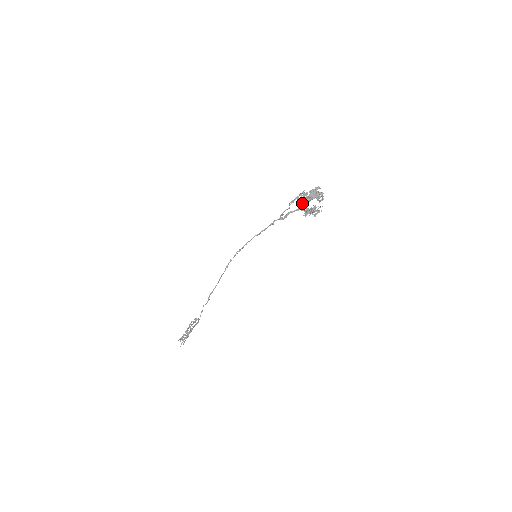
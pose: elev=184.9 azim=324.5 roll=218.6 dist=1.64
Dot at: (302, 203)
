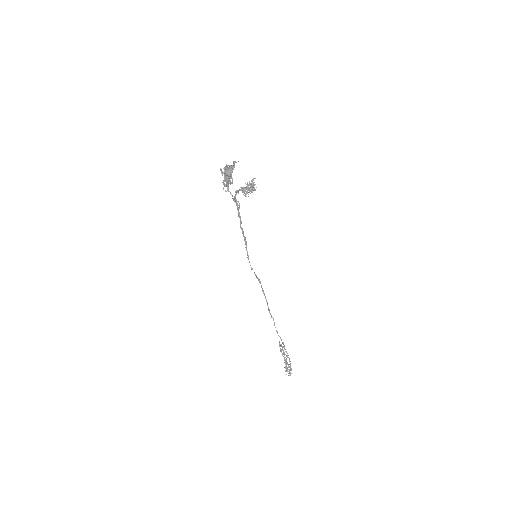
Dot at: (223, 184)
